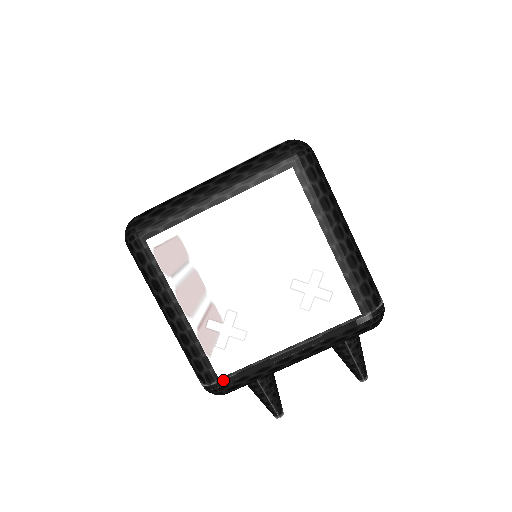
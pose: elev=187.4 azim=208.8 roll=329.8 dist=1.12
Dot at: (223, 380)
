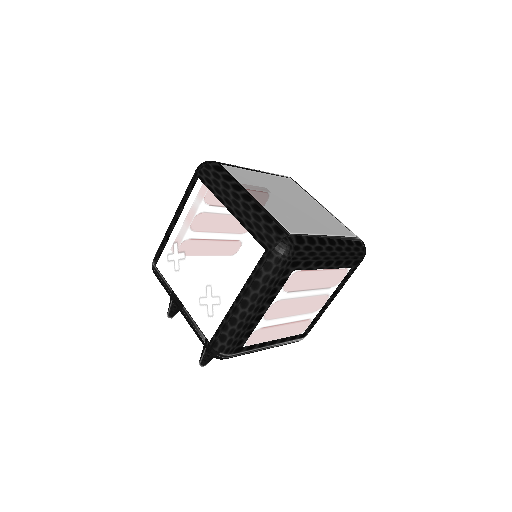
Dot at: (156, 269)
